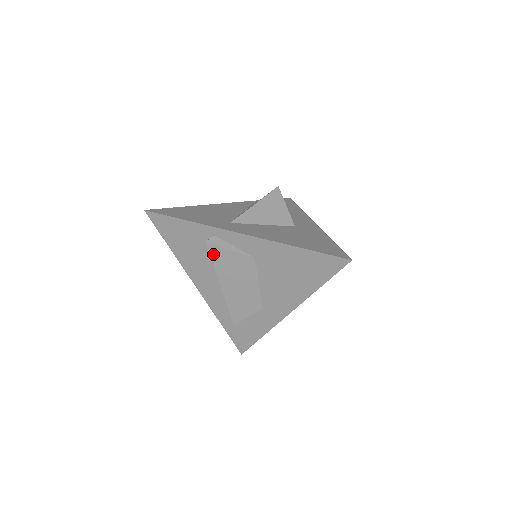
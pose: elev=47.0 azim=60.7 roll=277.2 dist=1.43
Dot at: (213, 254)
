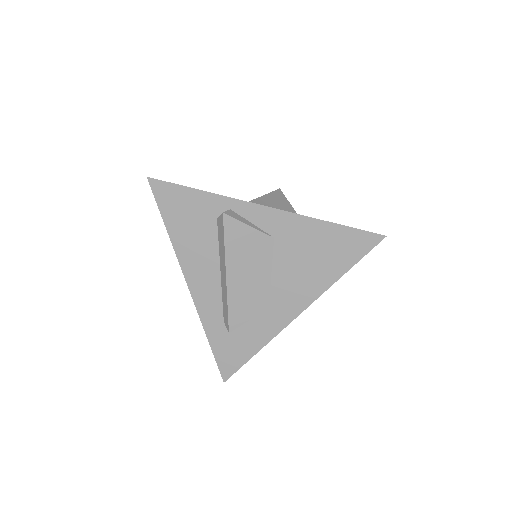
Dot at: (228, 229)
